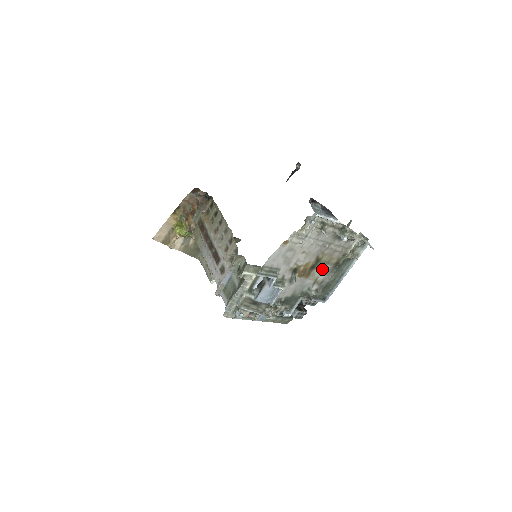
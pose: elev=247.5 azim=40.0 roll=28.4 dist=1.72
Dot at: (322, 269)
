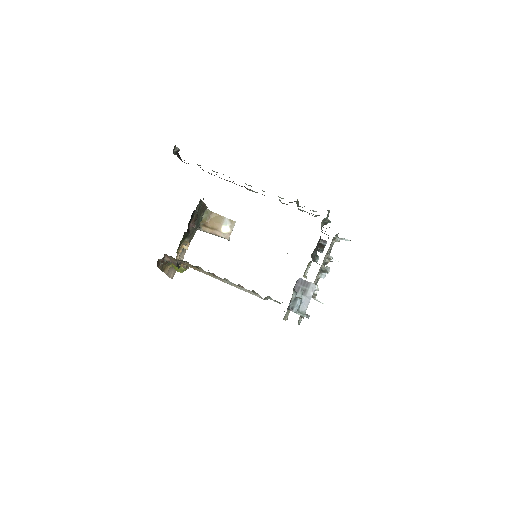
Dot at: occluded
